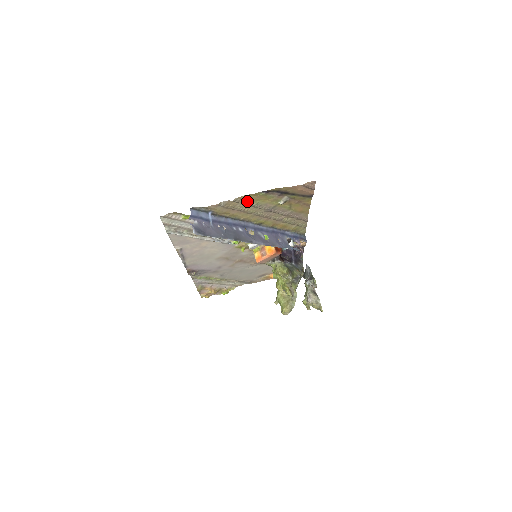
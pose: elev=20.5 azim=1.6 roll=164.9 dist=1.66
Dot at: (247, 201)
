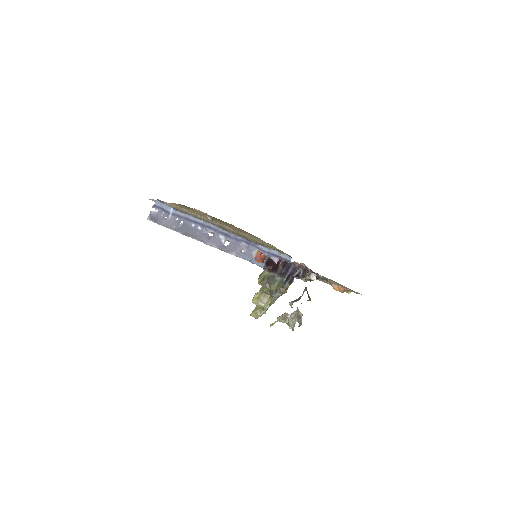
Dot at: (182, 207)
